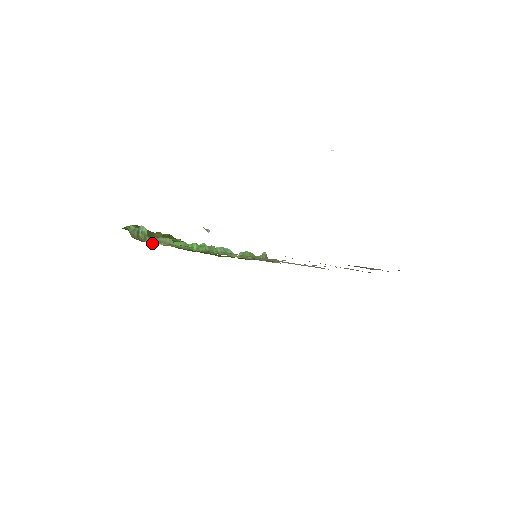
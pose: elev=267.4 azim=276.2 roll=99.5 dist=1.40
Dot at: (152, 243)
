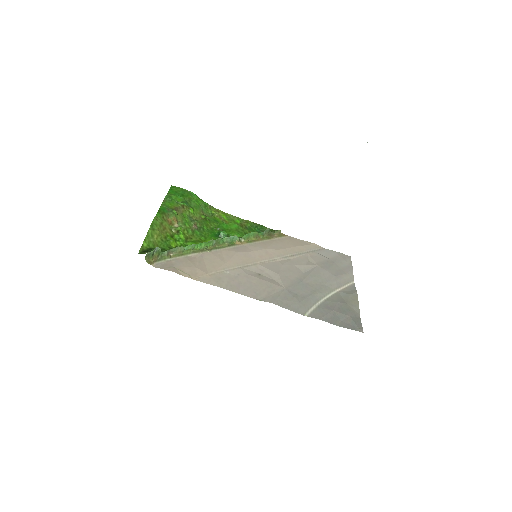
Dot at: (165, 259)
